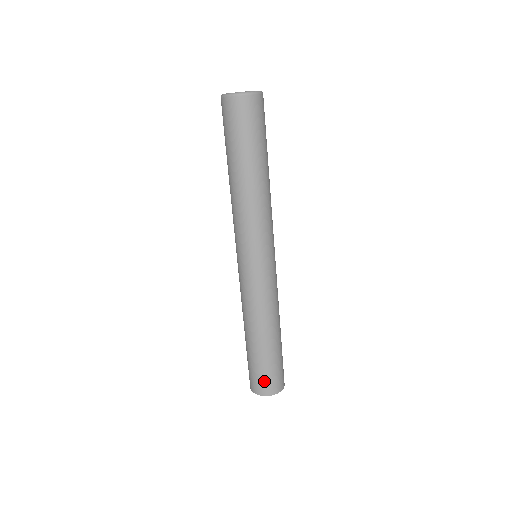
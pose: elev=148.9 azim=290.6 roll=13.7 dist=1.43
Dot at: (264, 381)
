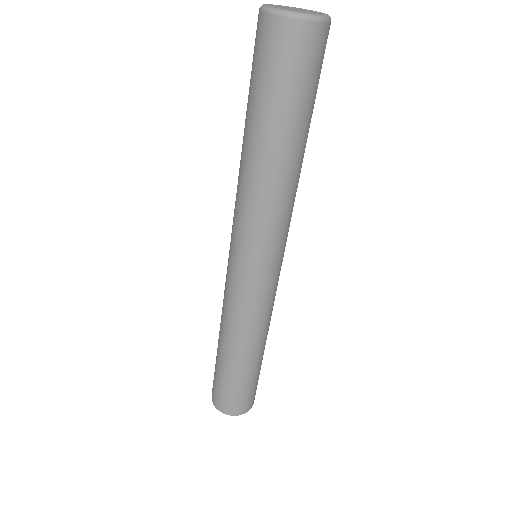
Dot at: (220, 396)
